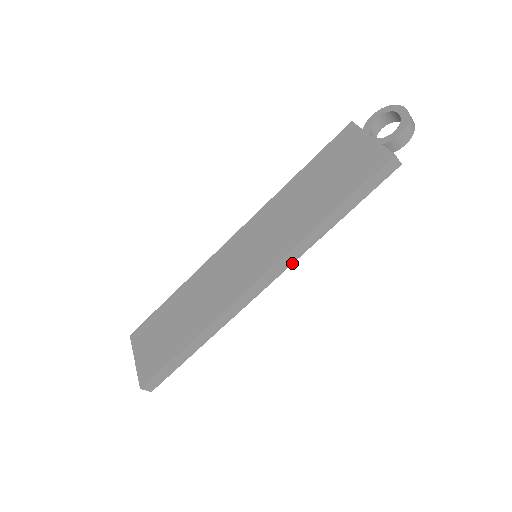
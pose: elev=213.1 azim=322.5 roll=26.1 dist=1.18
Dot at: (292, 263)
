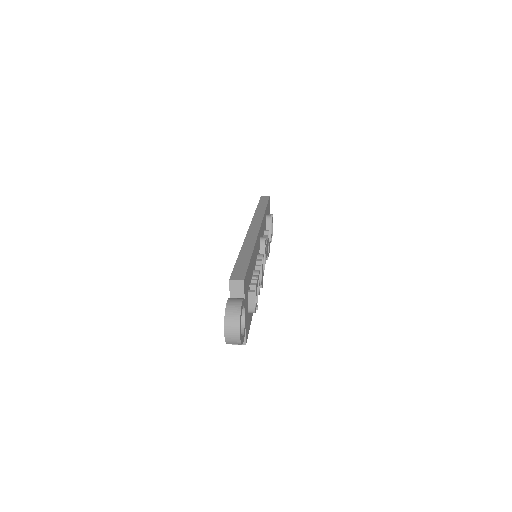
Dot at: occluded
